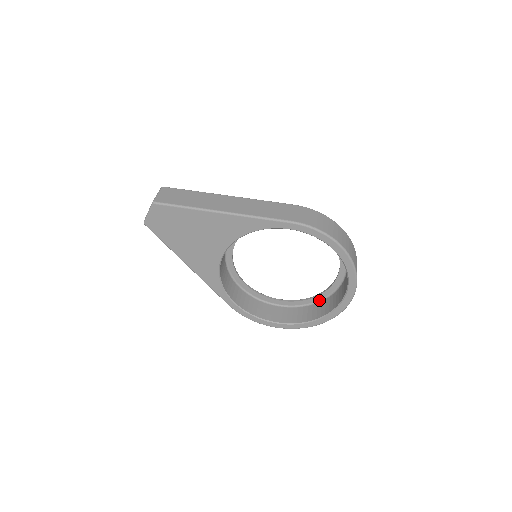
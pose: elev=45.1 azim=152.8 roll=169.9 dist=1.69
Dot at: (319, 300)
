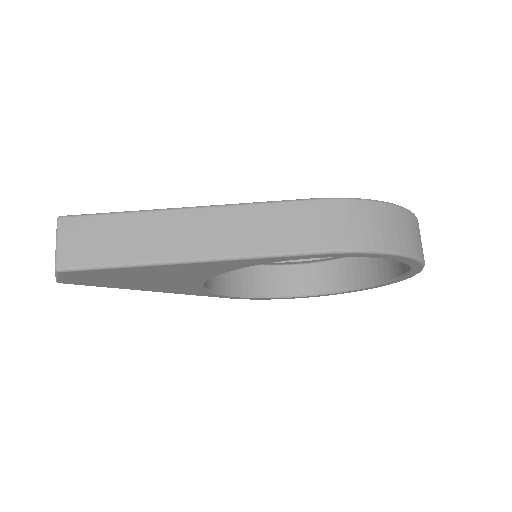
Dot at: occluded
